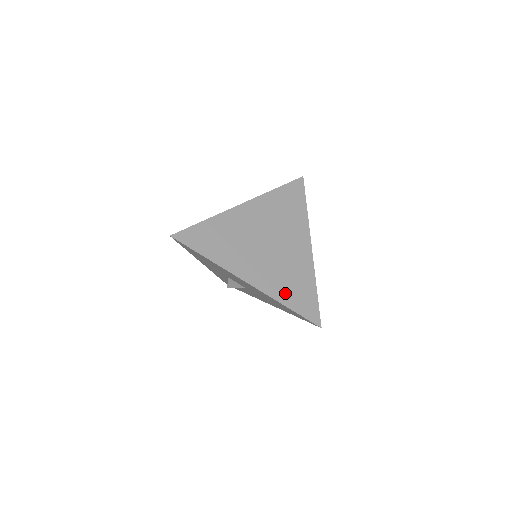
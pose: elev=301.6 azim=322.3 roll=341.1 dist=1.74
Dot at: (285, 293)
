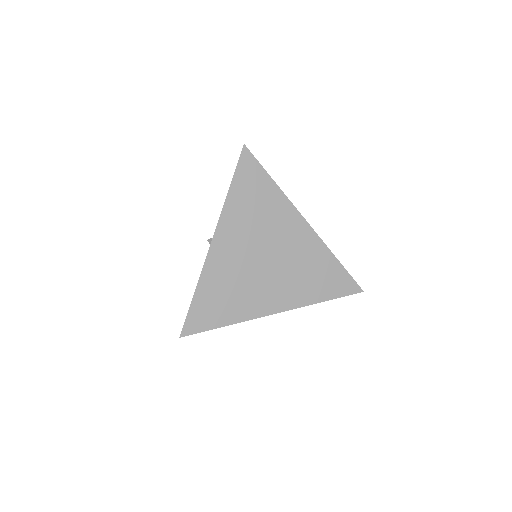
Dot at: (313, 291)
